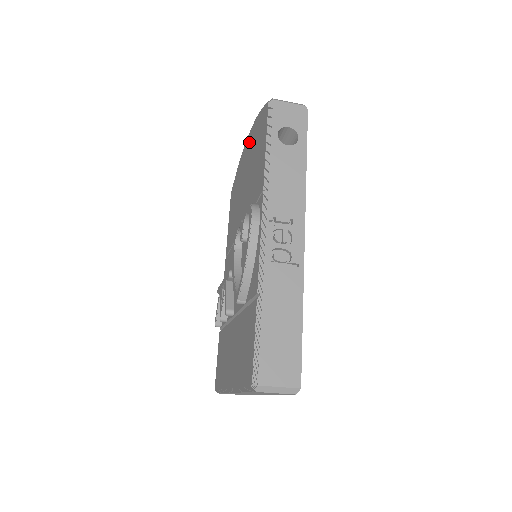
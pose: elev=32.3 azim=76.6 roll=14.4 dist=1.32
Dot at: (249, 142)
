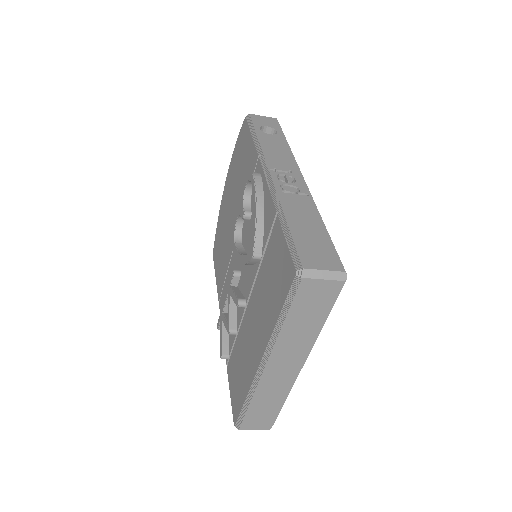
Dot at: (228, 179)
